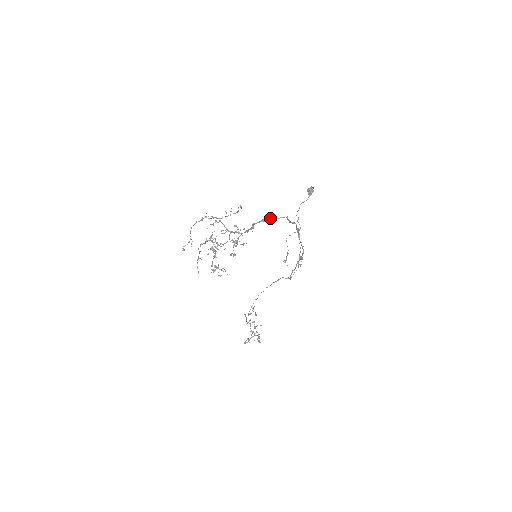
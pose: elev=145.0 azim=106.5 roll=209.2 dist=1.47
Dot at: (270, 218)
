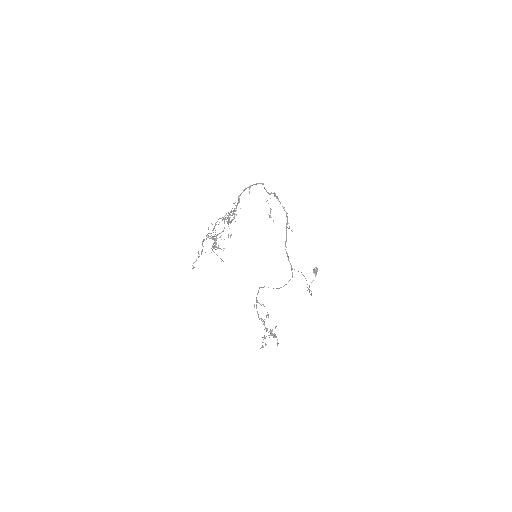
Dot at: occluded
